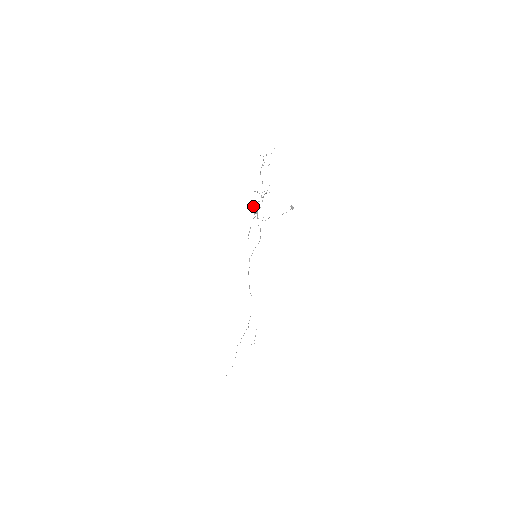
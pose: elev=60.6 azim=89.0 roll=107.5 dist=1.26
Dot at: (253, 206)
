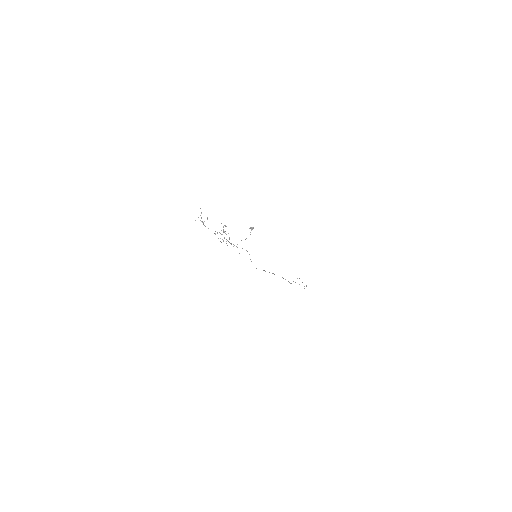
Dot at: (223, 240)
